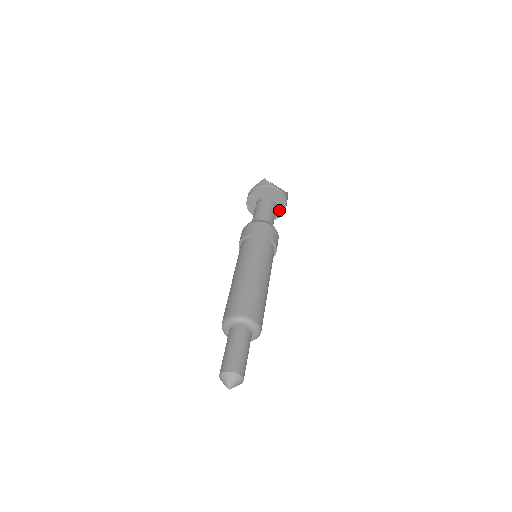
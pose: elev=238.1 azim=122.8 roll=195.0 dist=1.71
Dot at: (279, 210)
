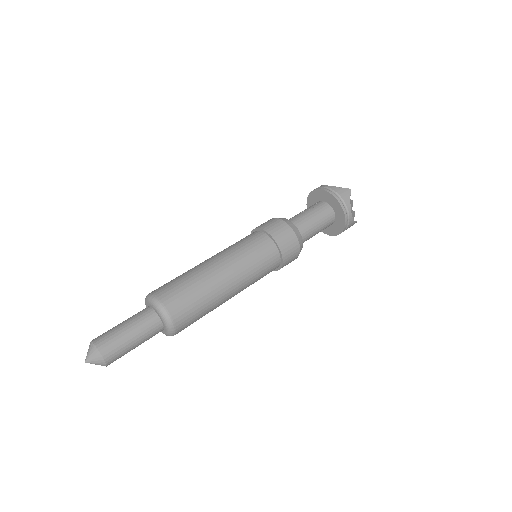
Dot at: (331, 229)
